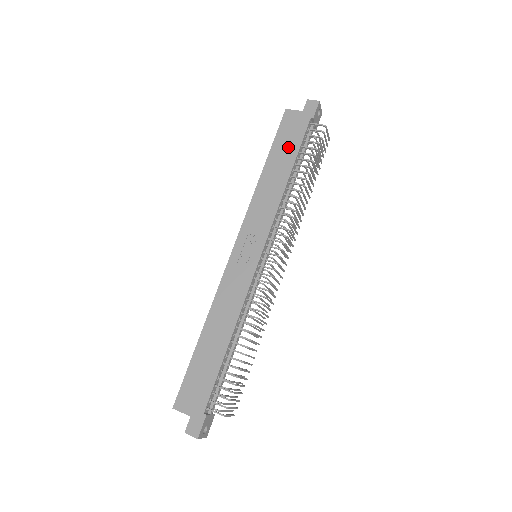
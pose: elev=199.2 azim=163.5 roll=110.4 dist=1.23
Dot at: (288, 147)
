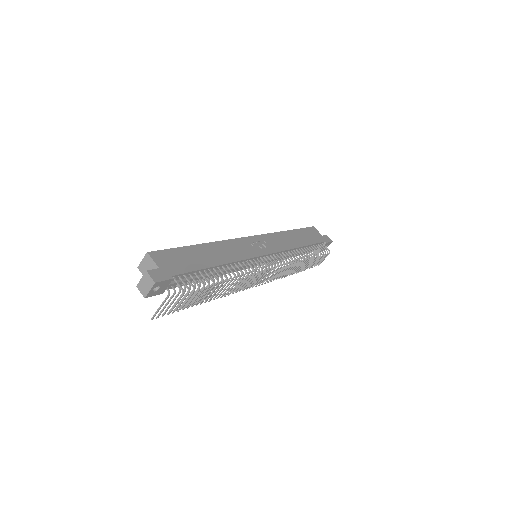
Dot at: (308, 238)
